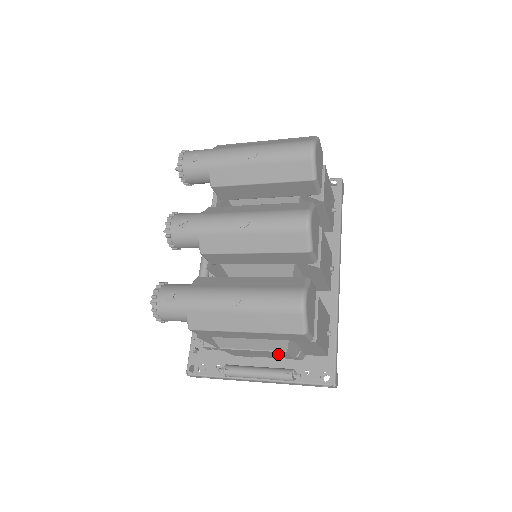
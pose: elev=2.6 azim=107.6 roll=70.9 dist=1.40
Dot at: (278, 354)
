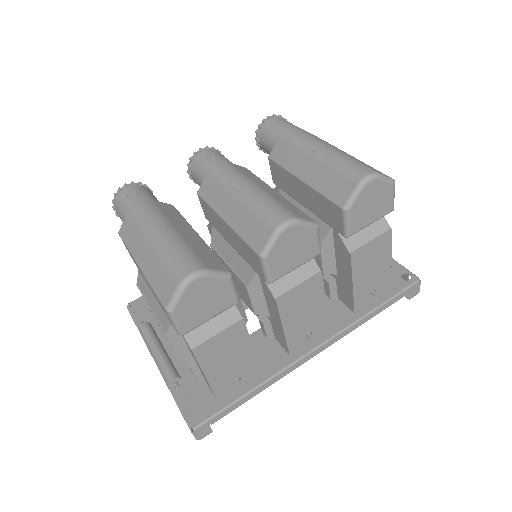
Dot at: occluded
